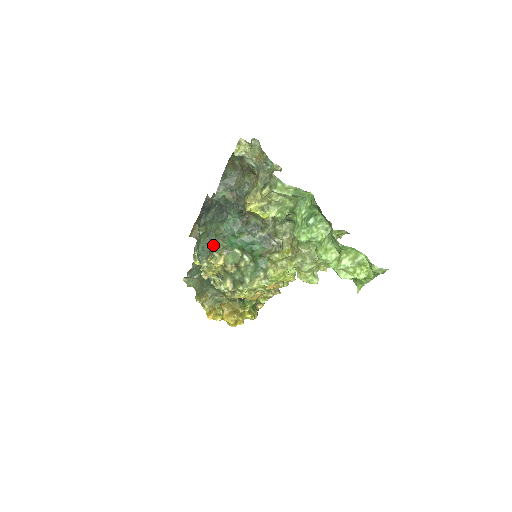
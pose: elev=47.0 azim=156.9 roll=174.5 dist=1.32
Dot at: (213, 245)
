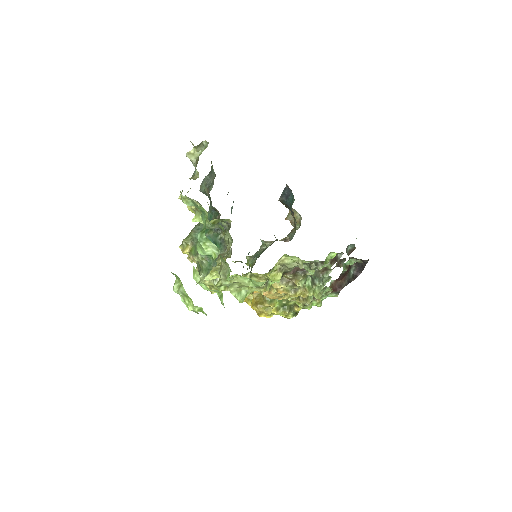
Dot at: (189, 233)
